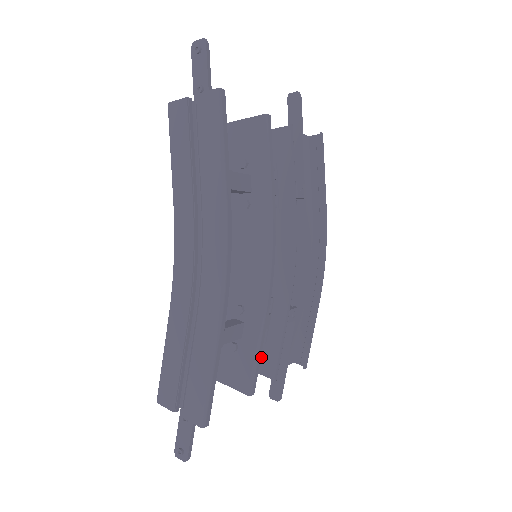
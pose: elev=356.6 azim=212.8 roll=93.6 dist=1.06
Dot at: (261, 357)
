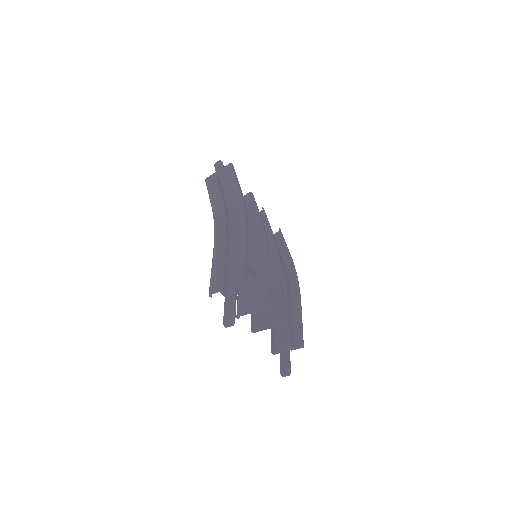
Dot at: (270, 317)
